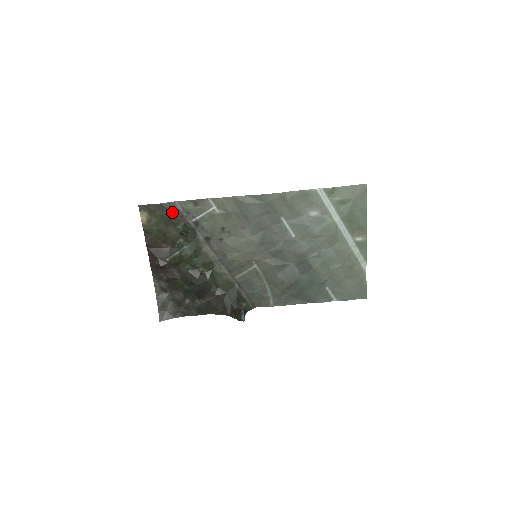
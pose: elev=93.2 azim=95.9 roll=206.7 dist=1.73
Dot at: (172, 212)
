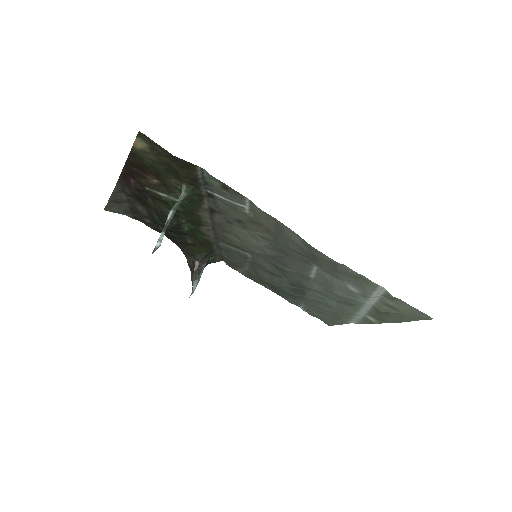
Dot at: (185, 171)
